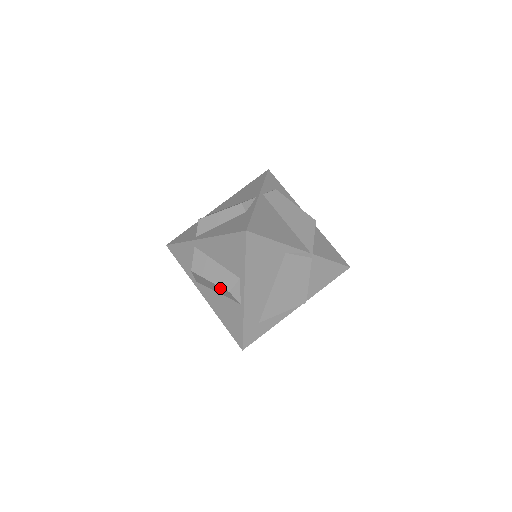
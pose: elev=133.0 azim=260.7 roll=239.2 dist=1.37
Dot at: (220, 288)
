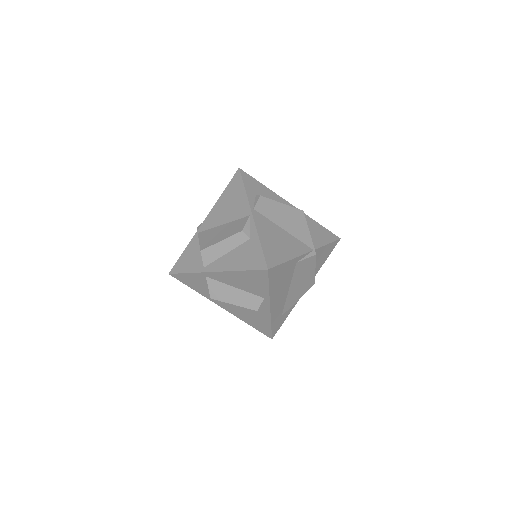
Dot at: occluded
